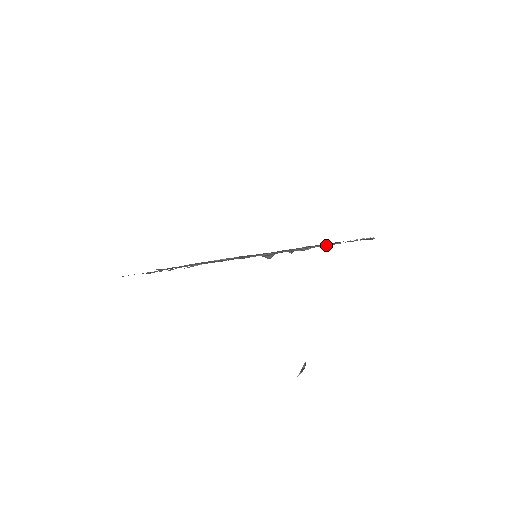
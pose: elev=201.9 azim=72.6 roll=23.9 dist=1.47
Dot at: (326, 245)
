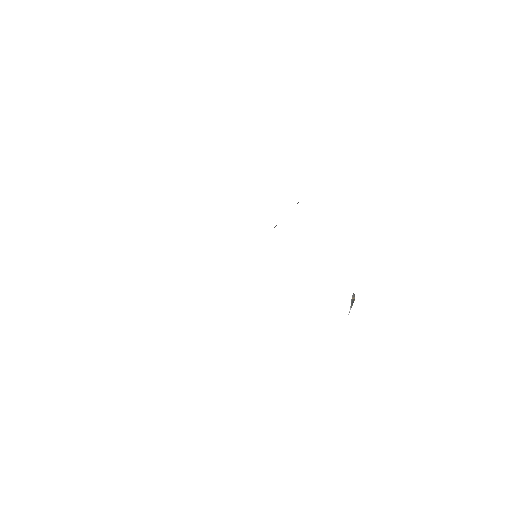
Dot at: occluded
